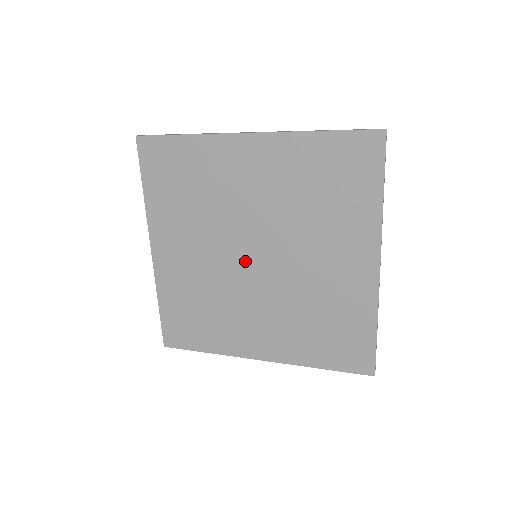
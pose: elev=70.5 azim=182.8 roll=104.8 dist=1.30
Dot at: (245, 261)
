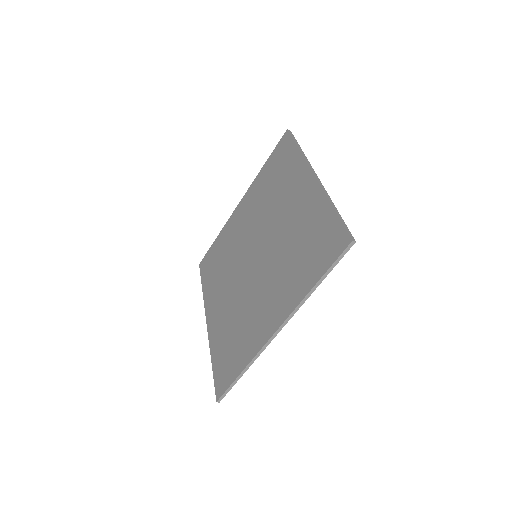
Dot at: (250, 253)
